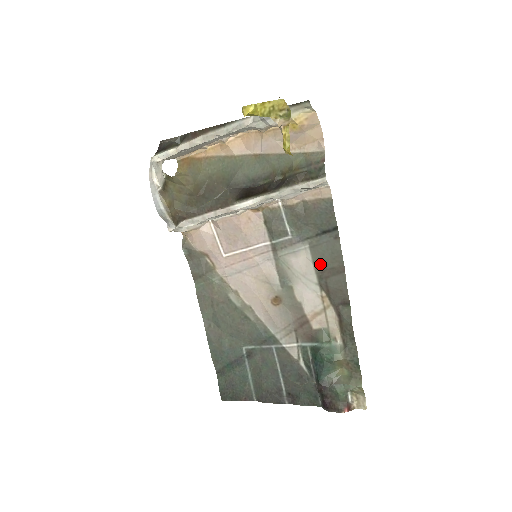
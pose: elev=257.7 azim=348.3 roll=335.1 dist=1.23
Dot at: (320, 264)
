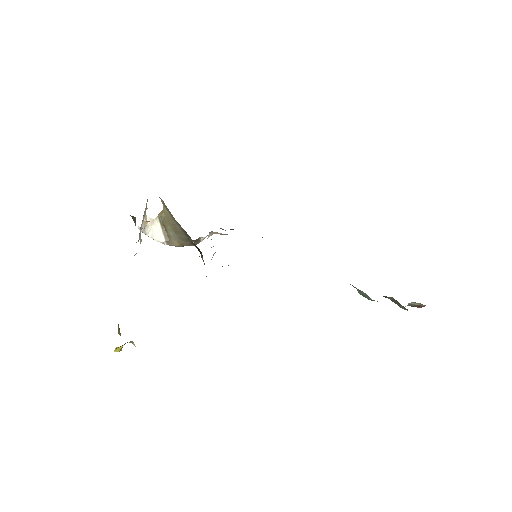
Dot at: occluded
